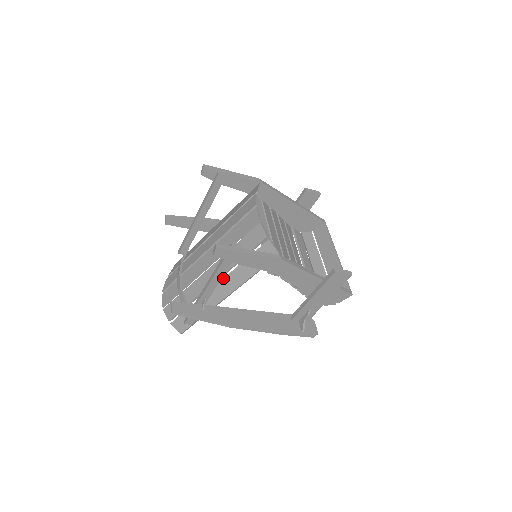
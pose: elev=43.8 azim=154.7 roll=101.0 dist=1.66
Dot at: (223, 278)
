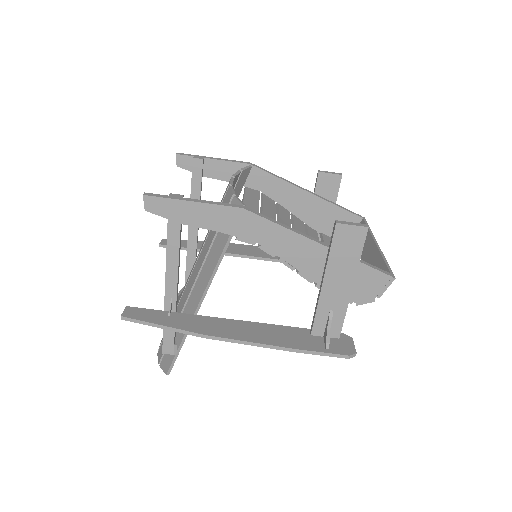
Dot at: (198, 275)
